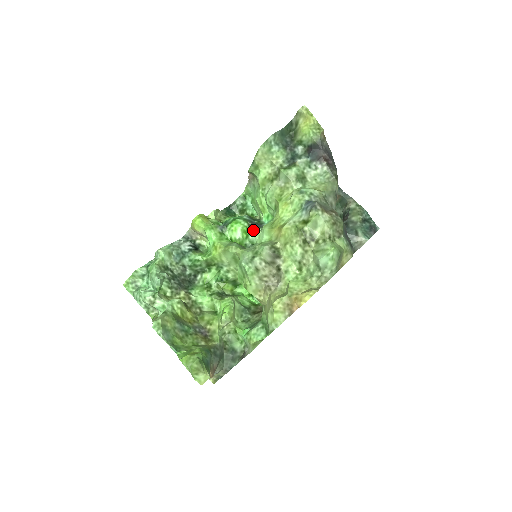
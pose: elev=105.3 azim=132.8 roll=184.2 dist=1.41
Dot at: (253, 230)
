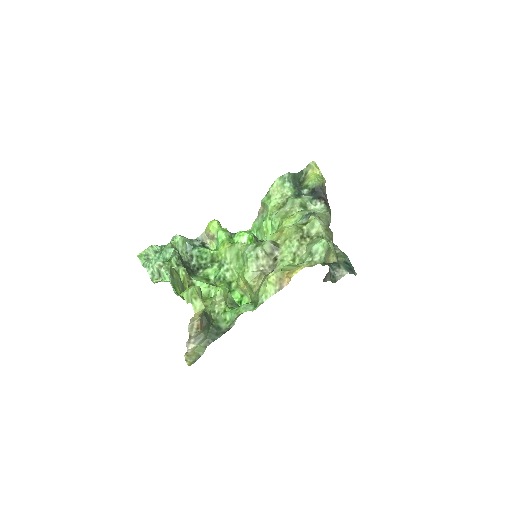
Dot at: (256, 241)
